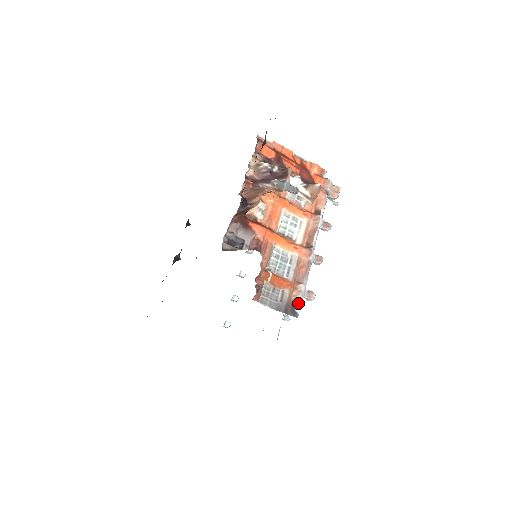
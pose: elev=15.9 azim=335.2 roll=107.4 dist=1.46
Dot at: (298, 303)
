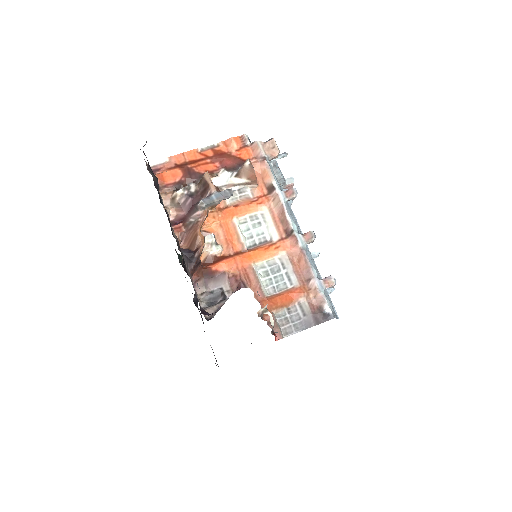
Dot at: (323, 303)
